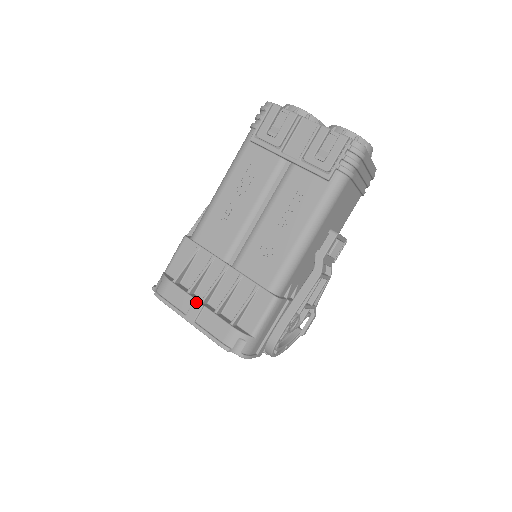
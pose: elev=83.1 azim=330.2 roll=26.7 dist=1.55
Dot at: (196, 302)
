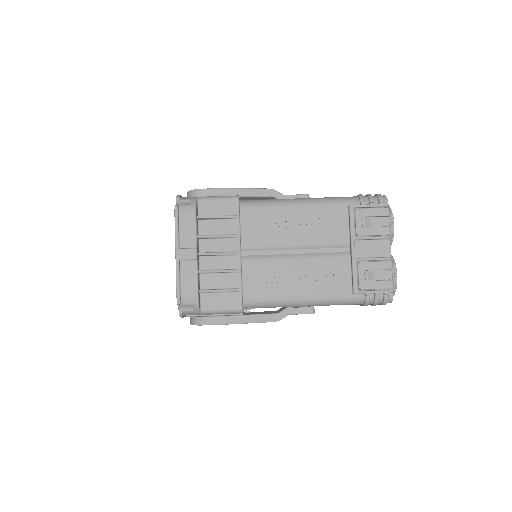
Dot at: (196, 251)
